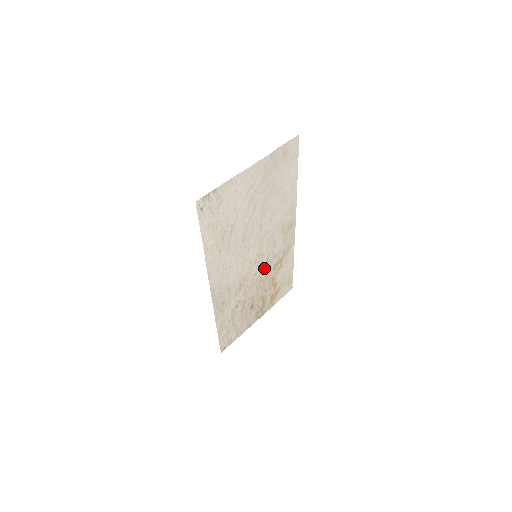
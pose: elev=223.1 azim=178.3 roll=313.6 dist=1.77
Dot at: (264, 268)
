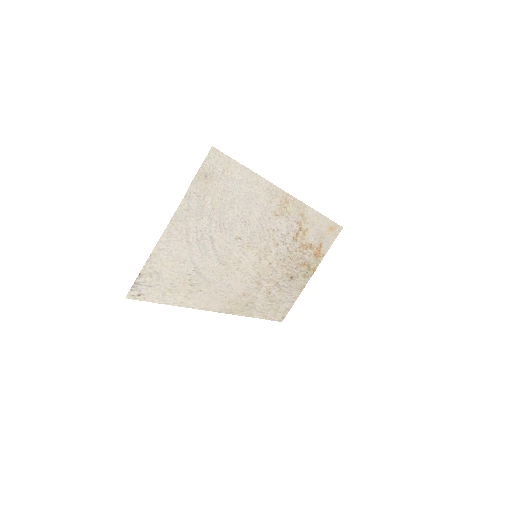
Dot at: (279, 251)
